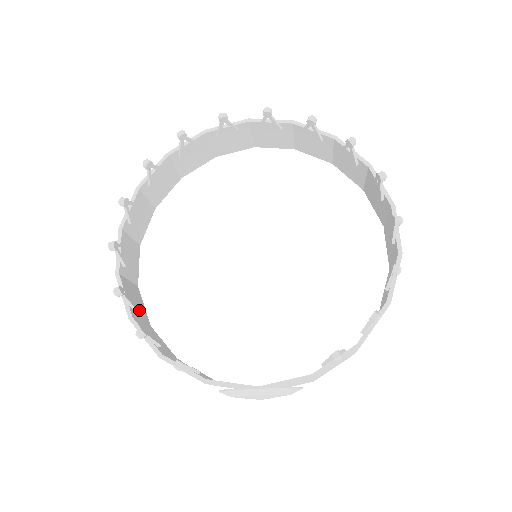
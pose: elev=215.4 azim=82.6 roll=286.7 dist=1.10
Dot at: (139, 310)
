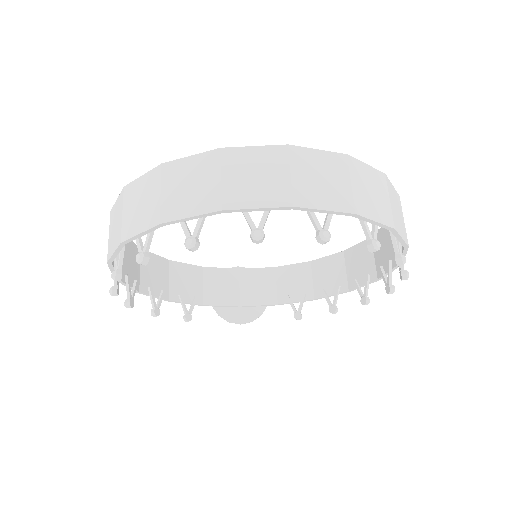
Dot at: (134, 263)
